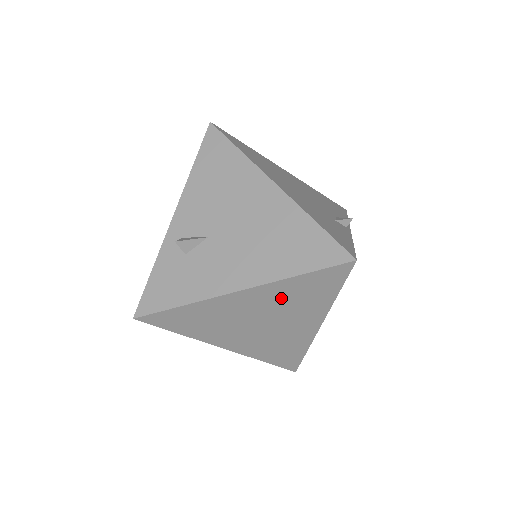
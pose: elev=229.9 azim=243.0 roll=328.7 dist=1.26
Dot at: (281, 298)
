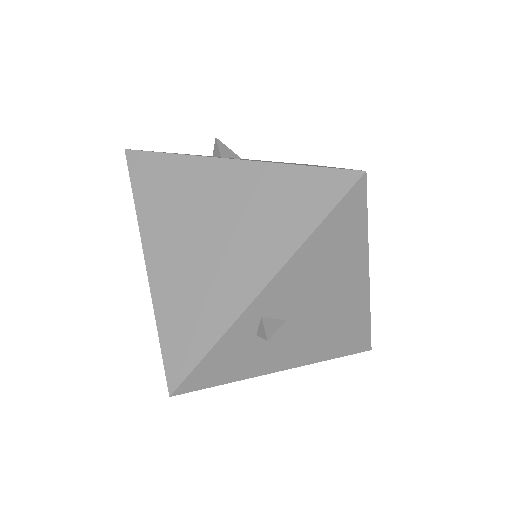
Dot at: occluded
